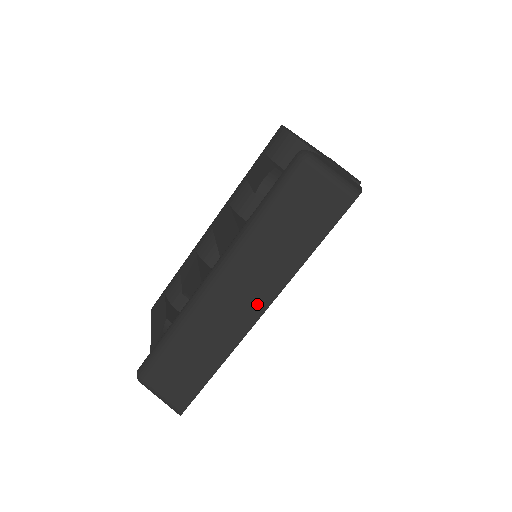
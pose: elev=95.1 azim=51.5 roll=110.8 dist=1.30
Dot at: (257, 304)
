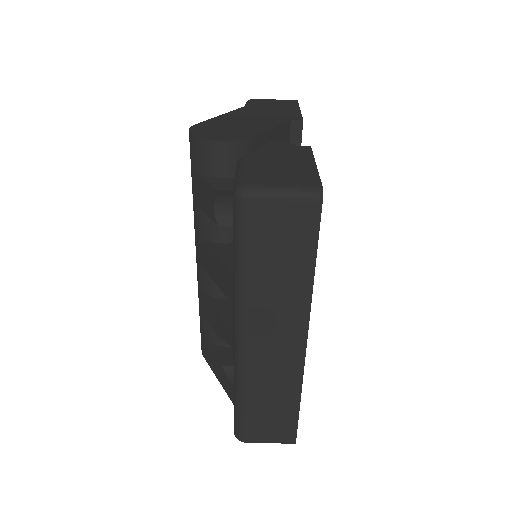
Dot at: (296, 337)
